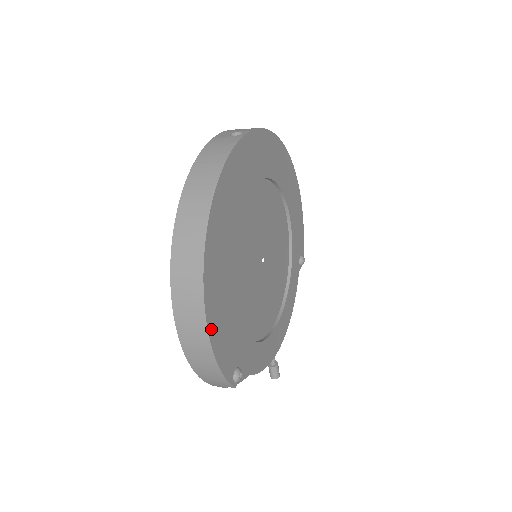
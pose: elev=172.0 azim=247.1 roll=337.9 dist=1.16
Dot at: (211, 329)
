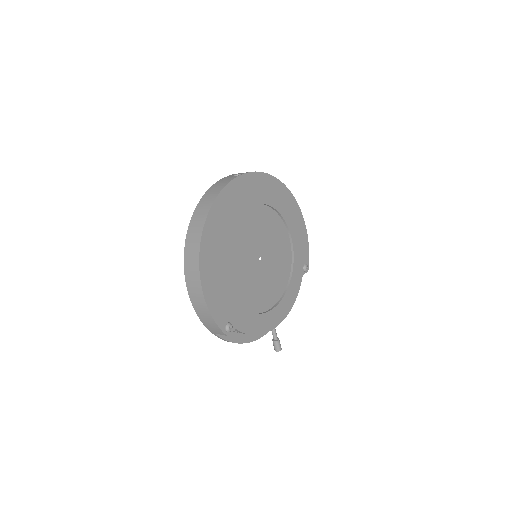
Dot at: (205, 289)
